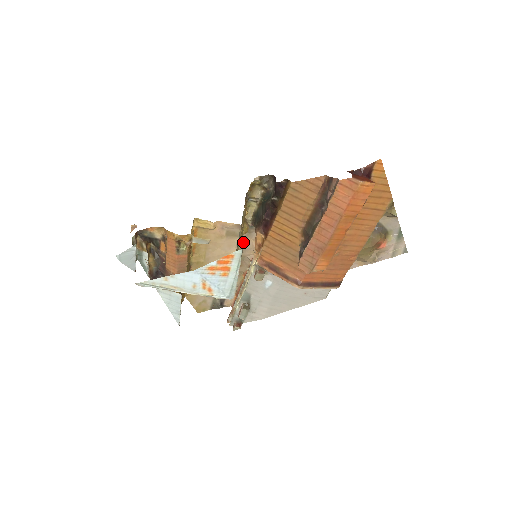
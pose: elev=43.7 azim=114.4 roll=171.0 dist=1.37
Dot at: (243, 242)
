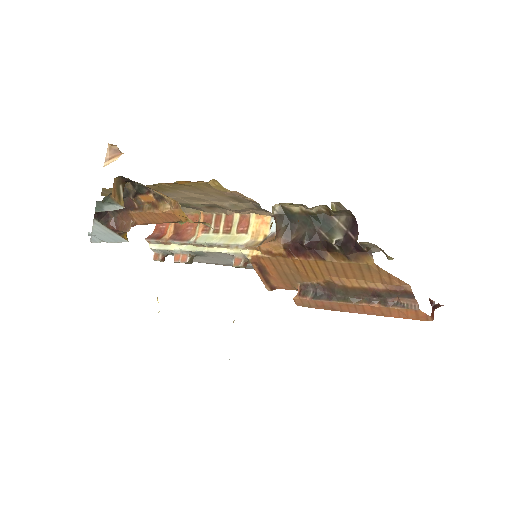
Dot at: (241, 208)
